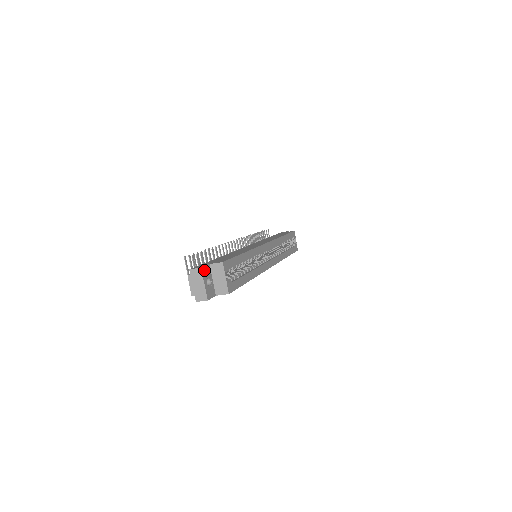
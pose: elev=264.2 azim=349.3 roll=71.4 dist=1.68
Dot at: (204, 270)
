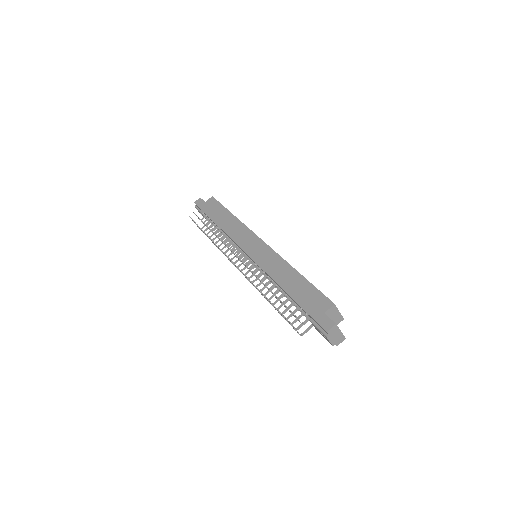
Dot at: (333, 322)
